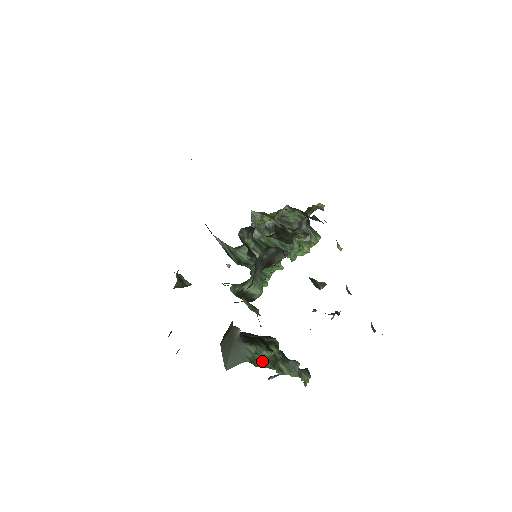
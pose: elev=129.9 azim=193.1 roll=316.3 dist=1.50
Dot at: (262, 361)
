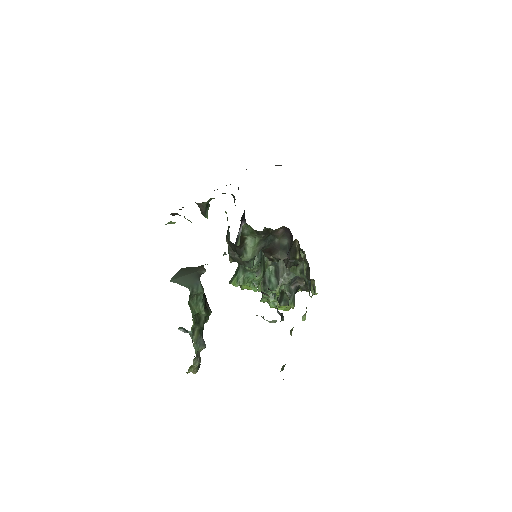
Dot at: (194, 306)
